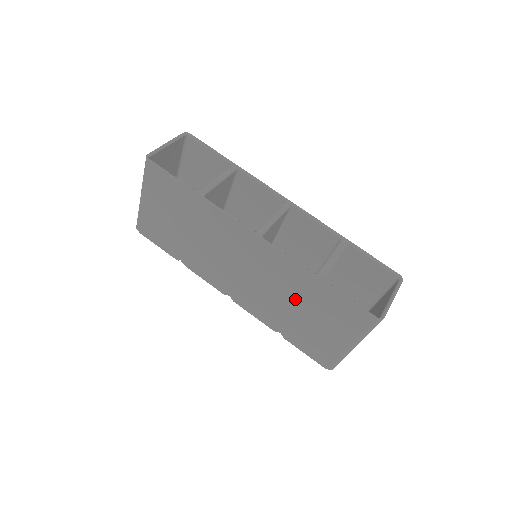
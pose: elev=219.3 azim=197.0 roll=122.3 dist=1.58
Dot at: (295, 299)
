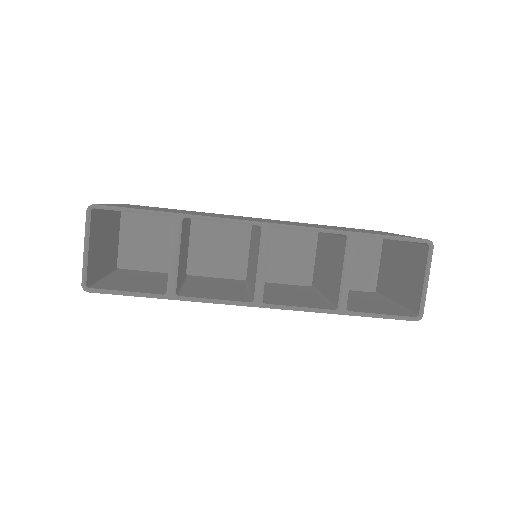
Dot at: occluded
